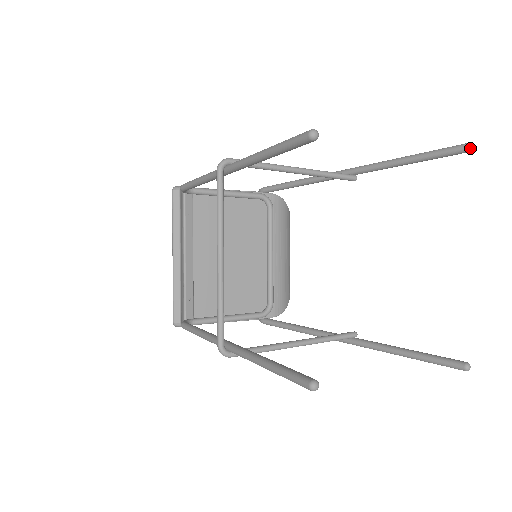
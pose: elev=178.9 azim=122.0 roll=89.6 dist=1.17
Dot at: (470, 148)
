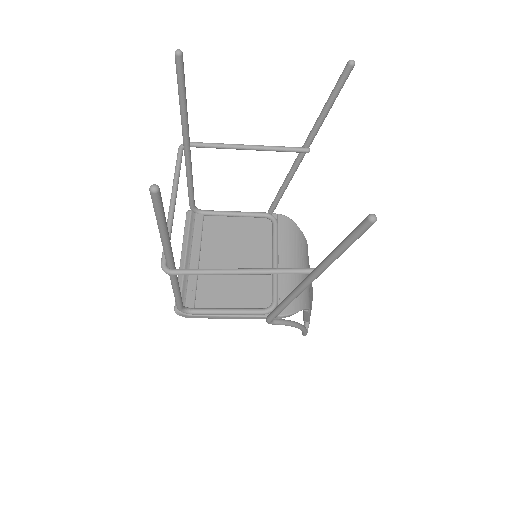
Dot at: (352, 61)
